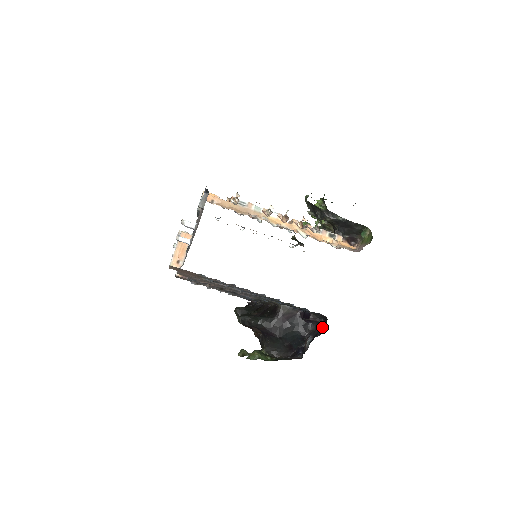
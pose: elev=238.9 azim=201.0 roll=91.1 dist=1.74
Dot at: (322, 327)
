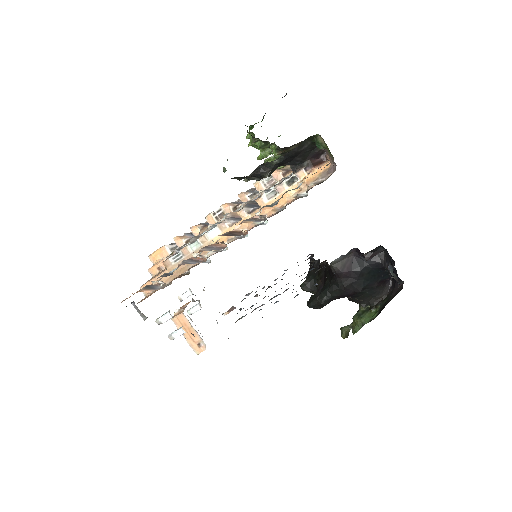
Dot at: occluded
